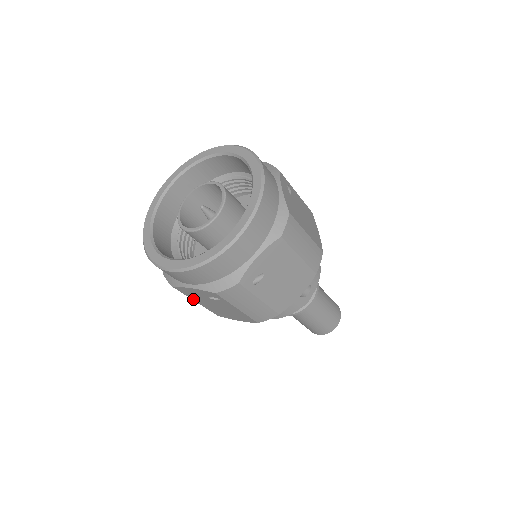
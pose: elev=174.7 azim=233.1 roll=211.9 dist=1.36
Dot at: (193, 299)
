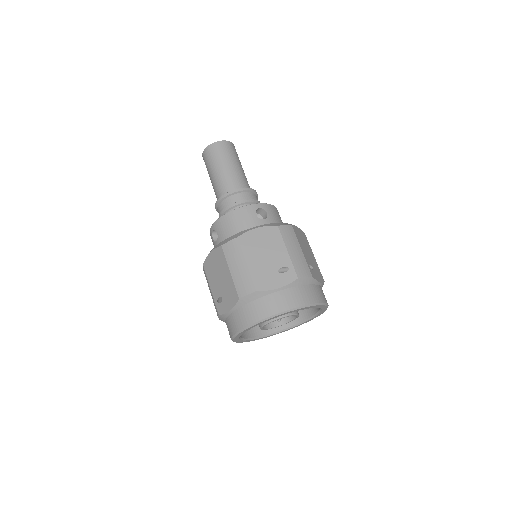
Dot at: occluded
